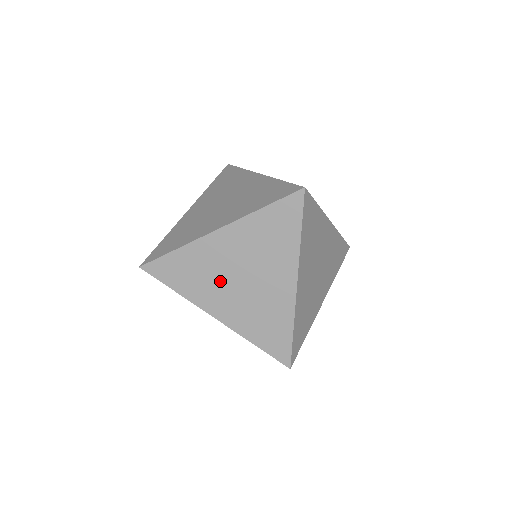
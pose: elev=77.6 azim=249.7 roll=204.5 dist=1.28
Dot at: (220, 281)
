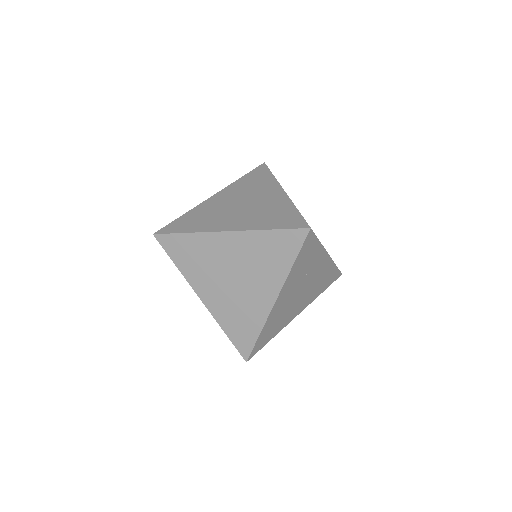
Dot at: occluded
